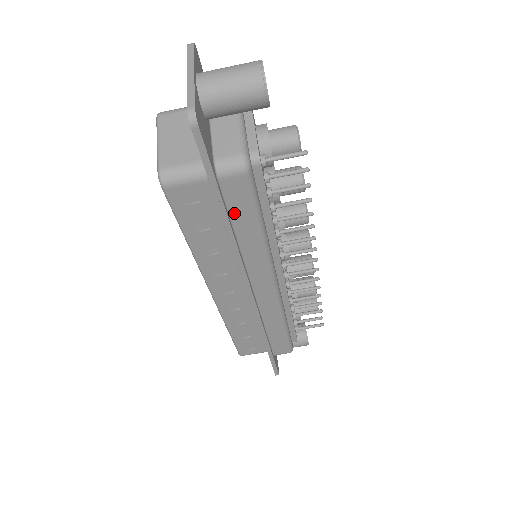
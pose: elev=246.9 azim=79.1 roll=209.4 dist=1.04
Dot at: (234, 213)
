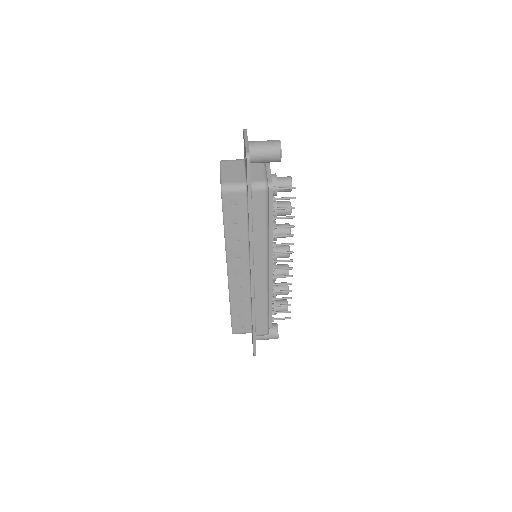
Dot at: (255, 213)
